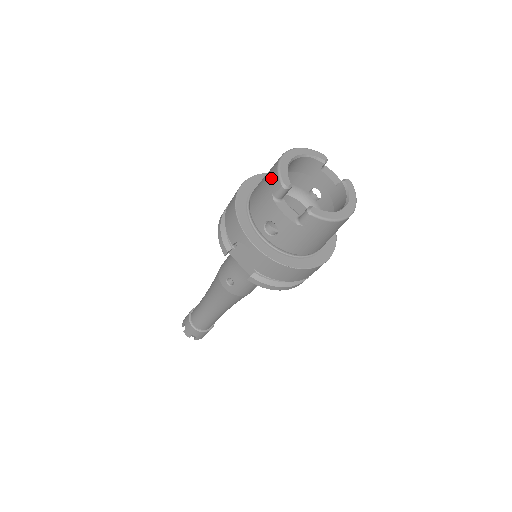
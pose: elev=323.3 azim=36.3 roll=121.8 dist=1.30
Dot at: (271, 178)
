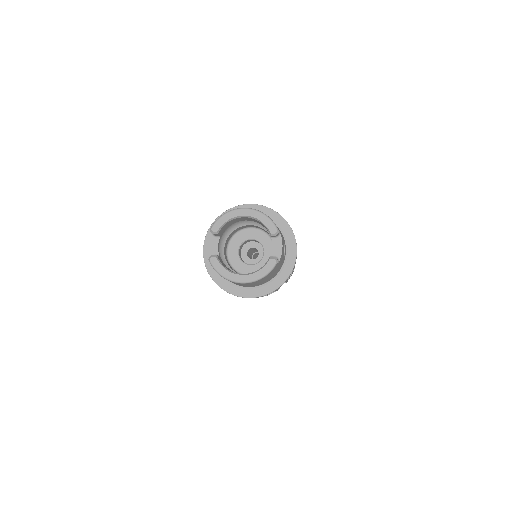
Dot at: occluded
